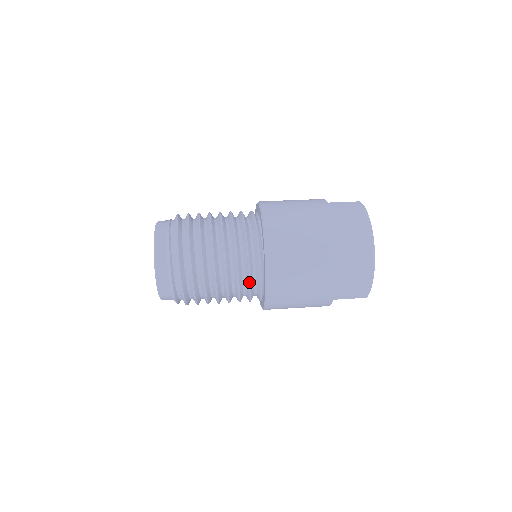
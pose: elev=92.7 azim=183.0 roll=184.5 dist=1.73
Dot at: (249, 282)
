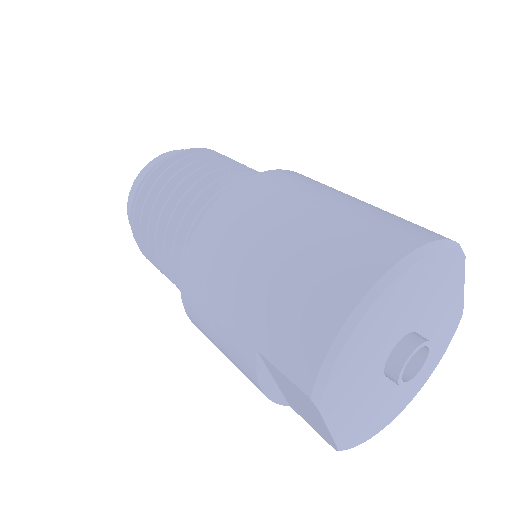
Dot at: (189, 231)
